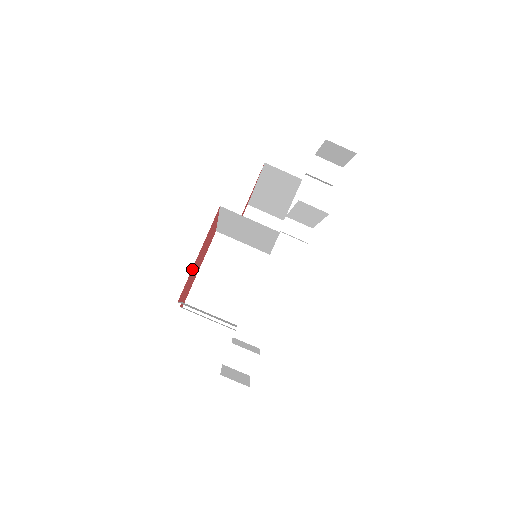
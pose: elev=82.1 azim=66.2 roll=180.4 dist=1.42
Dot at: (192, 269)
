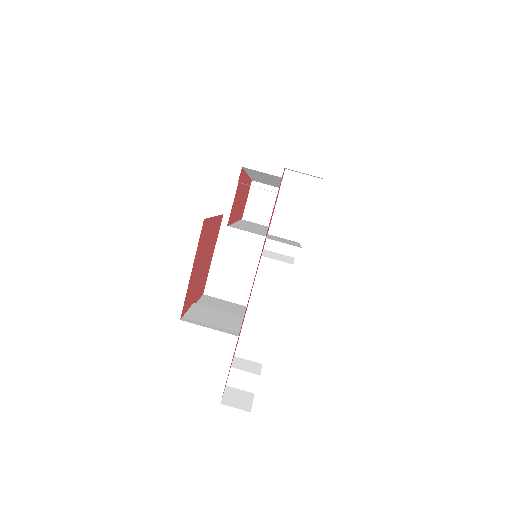
Dot at: (189, 284)
